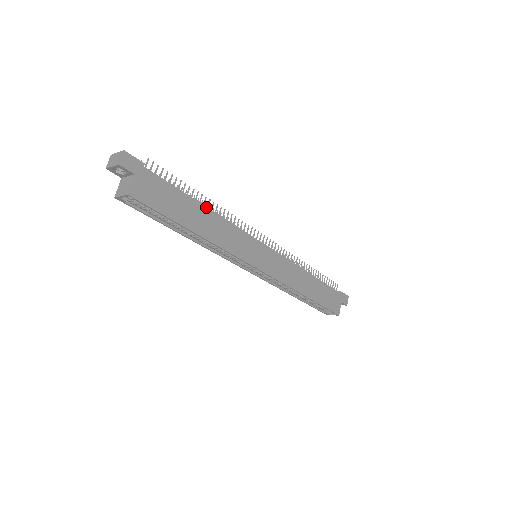
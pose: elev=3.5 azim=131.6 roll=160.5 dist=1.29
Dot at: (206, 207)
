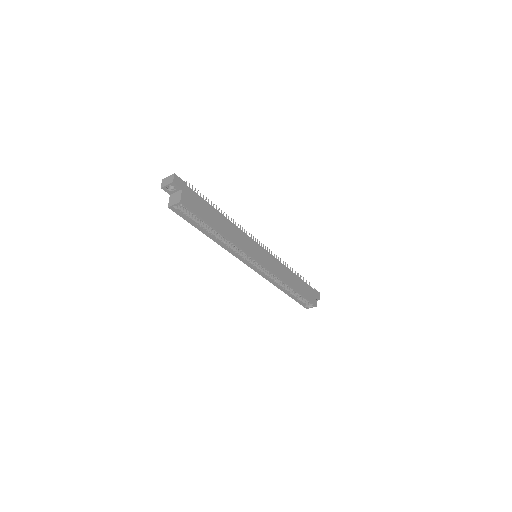
Dot at: (223, 216)
